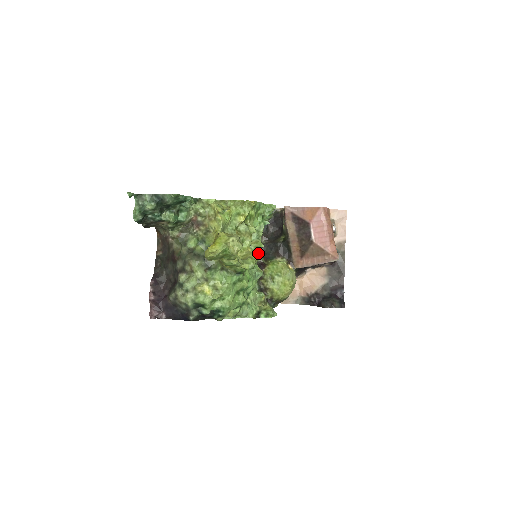
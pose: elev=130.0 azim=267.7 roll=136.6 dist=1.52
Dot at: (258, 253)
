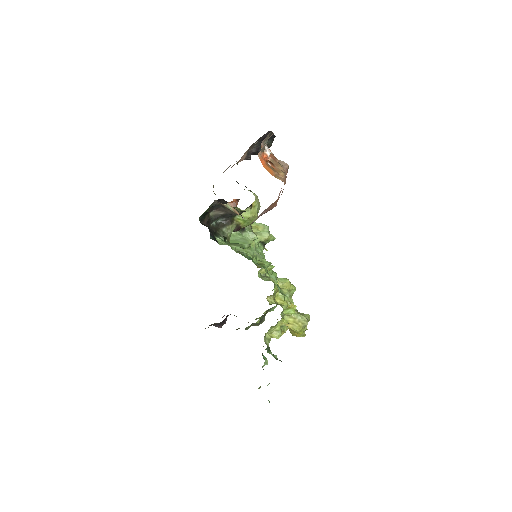
Dot at: (216, 221)
